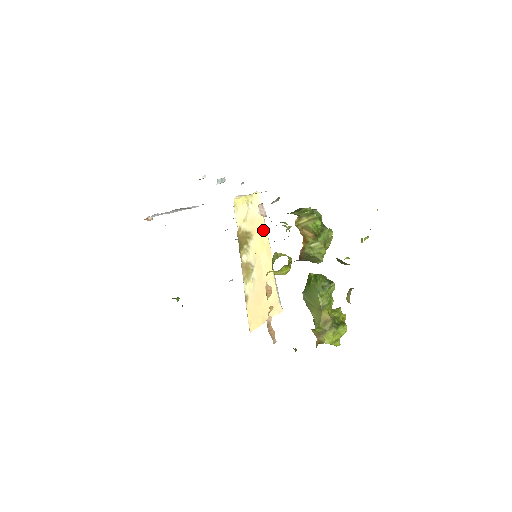
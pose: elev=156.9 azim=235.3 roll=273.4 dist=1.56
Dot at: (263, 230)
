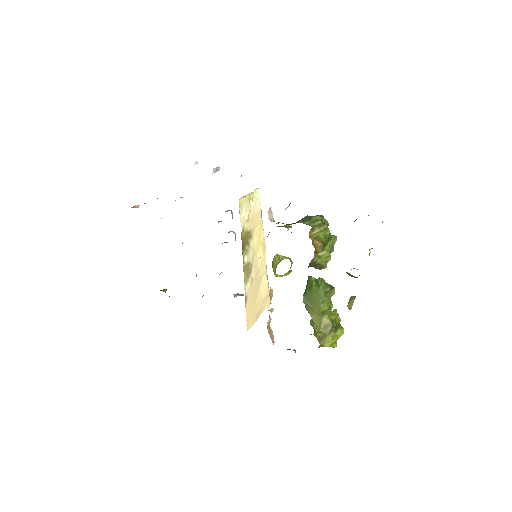
Dot at: (260, 227)
